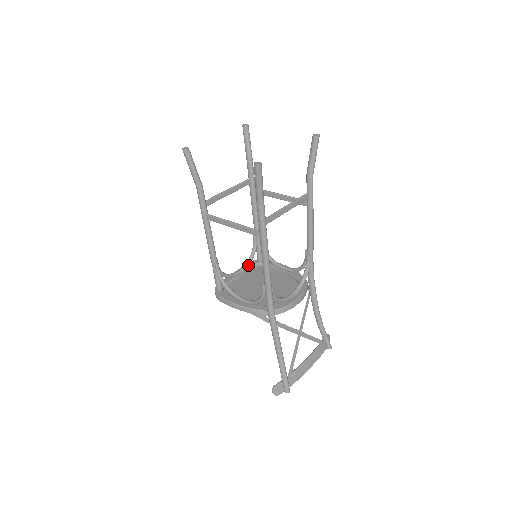
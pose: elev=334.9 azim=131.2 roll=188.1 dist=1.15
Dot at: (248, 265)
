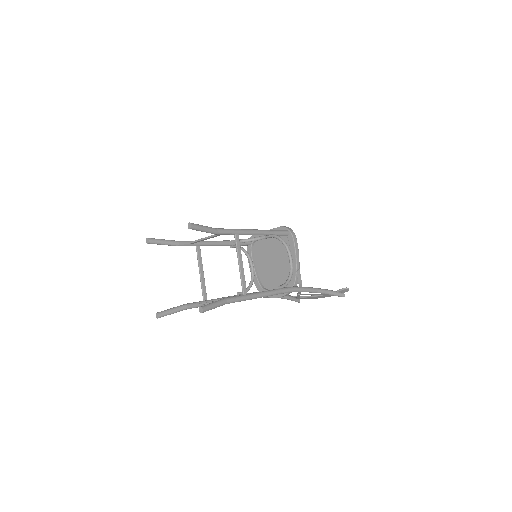
Dot at: occluded
